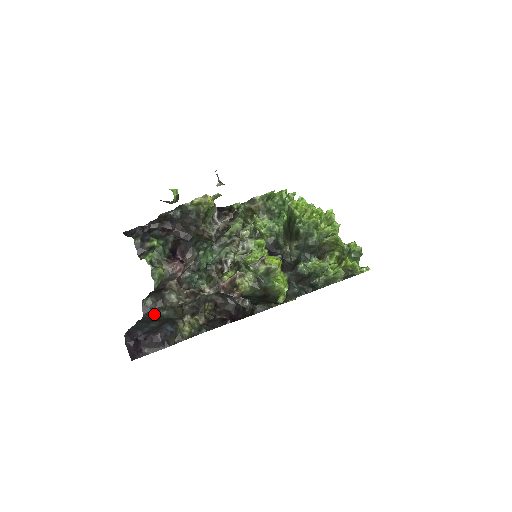
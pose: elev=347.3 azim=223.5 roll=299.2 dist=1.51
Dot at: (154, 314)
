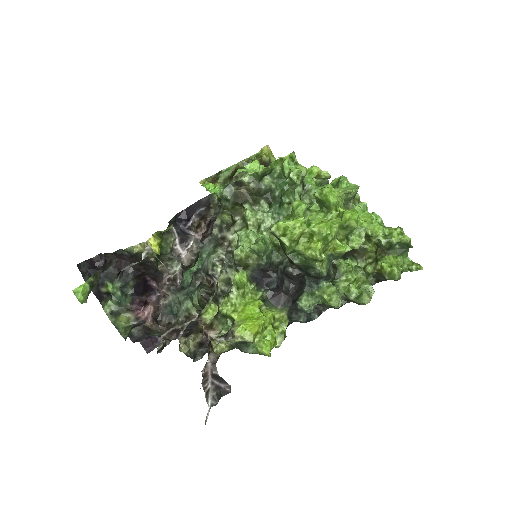
Dot at: (144, 338)
